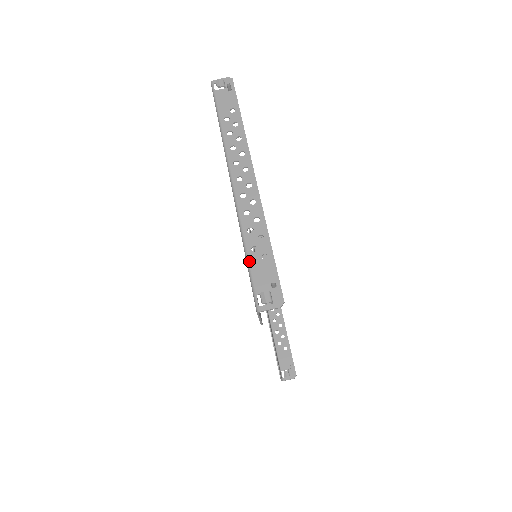
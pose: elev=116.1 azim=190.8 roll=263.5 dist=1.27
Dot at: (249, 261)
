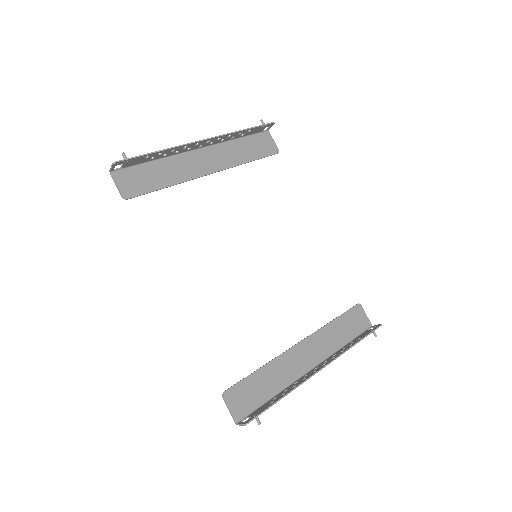
Dot at: (143, 161)
